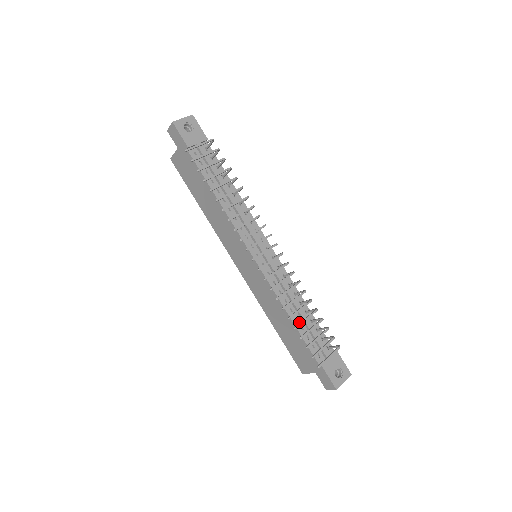
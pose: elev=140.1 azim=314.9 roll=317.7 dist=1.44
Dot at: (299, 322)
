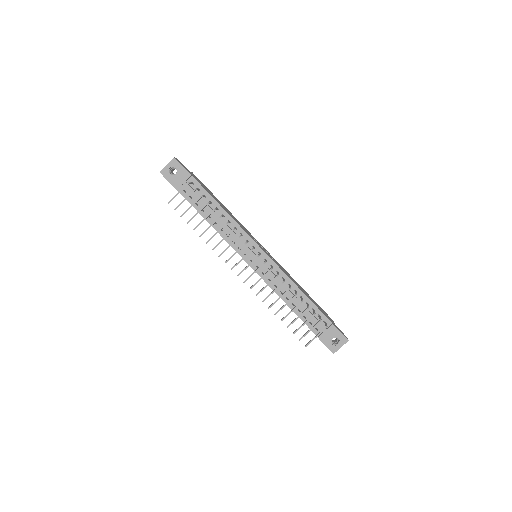
Dot at: occluded
